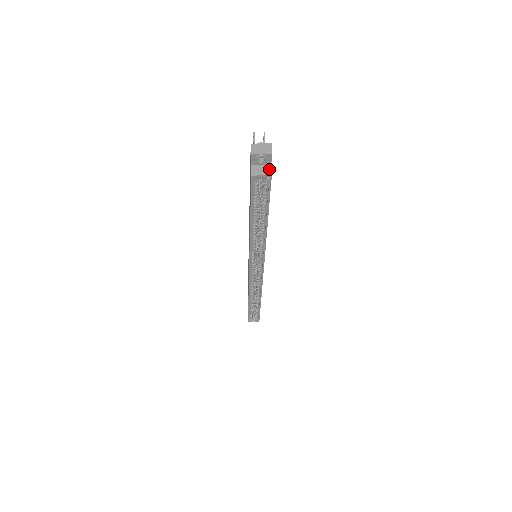
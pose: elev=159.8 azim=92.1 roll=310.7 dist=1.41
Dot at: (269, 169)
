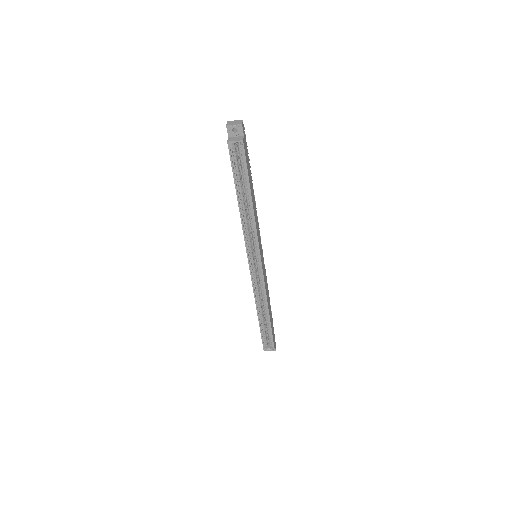
Dot at: (242, 138)
